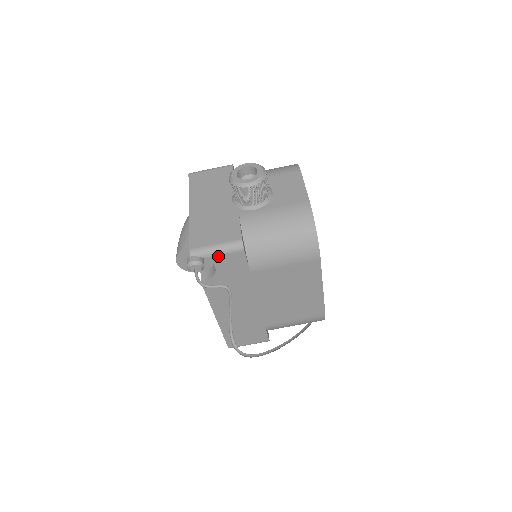
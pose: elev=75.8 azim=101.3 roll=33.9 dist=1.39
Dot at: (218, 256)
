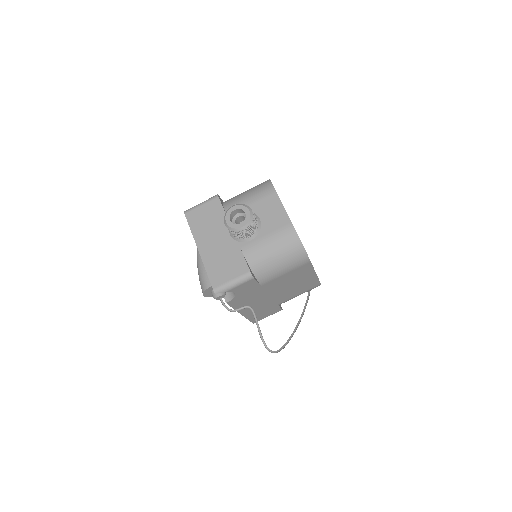
Dot at: (236, 287)
